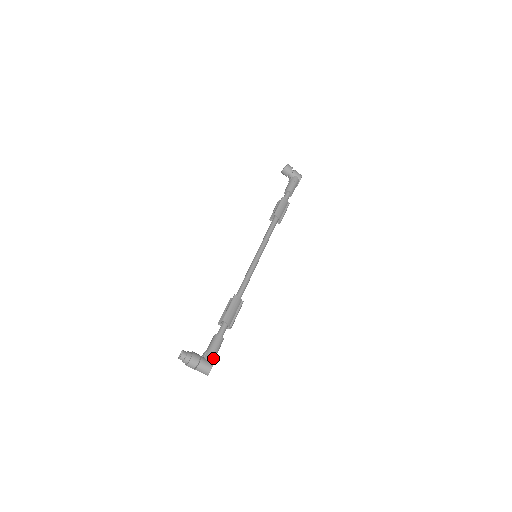
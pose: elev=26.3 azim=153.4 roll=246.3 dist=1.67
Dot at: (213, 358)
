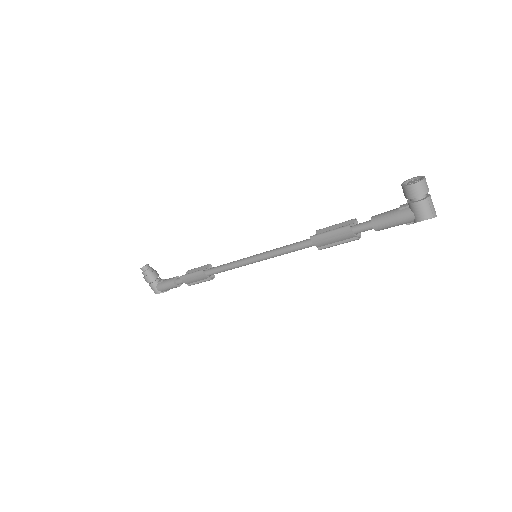
Dot at: (162, 290)
